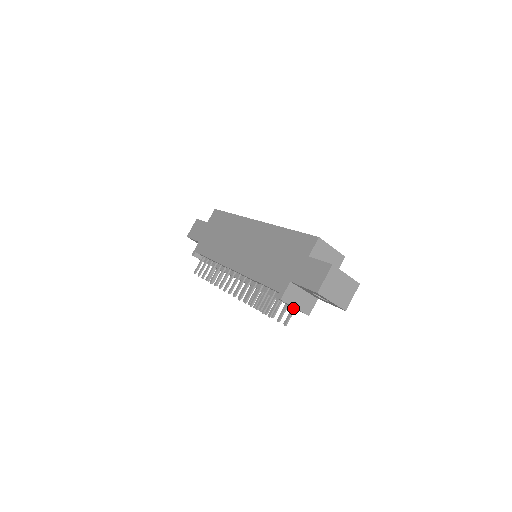
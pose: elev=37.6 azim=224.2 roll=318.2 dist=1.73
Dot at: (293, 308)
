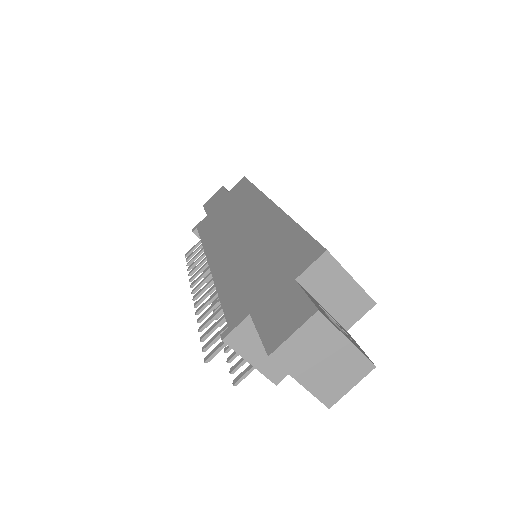
Dot at: occluded
